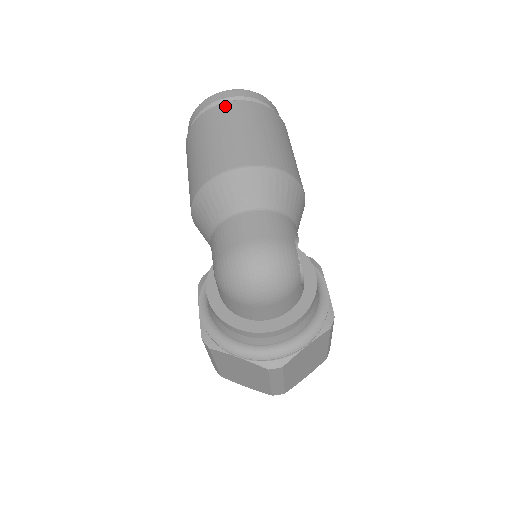
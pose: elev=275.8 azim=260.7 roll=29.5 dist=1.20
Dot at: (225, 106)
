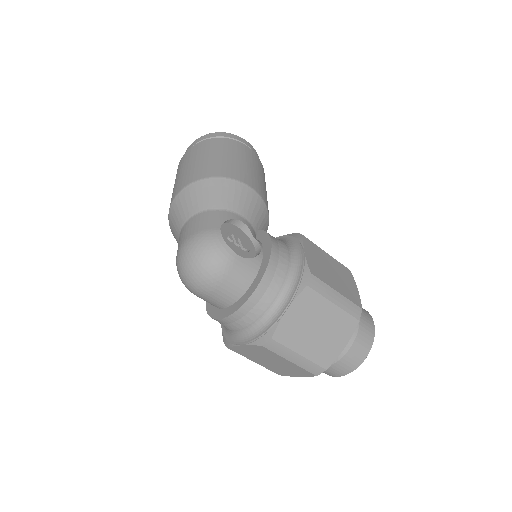
Dot at: (182, 159)
